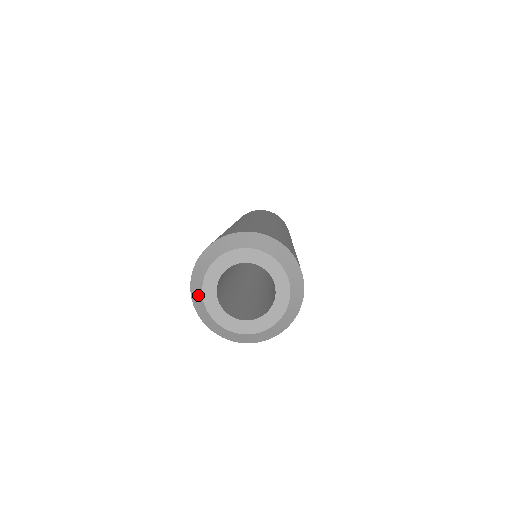
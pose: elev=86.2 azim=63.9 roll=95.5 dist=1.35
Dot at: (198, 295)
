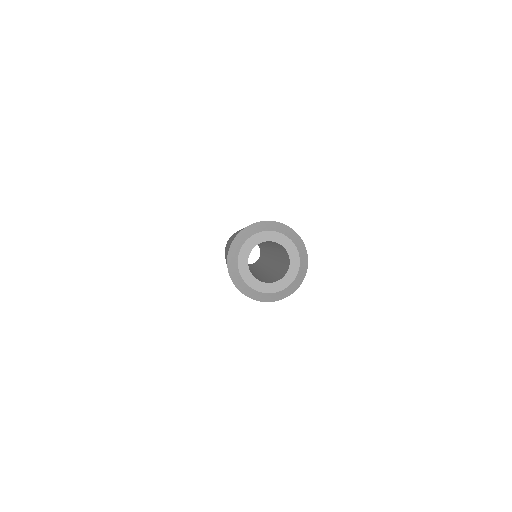
Dot at: (247, 235)
